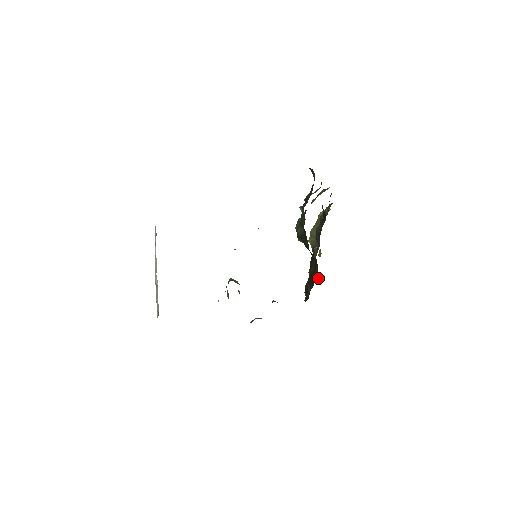
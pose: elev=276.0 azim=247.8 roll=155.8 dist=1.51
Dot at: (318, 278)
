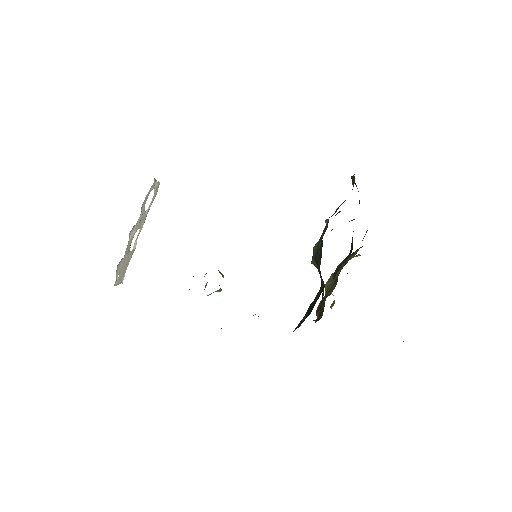
Dot at: (320, 318)
